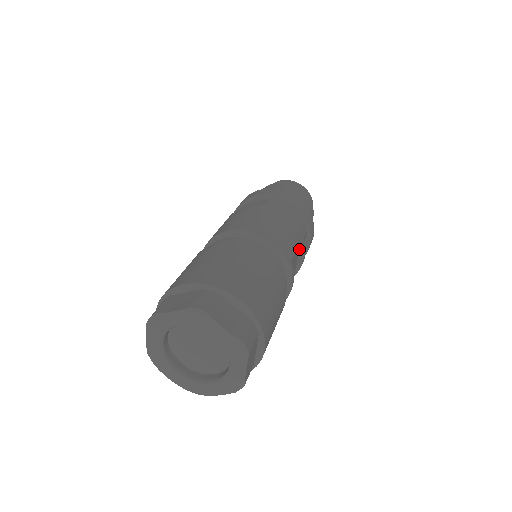
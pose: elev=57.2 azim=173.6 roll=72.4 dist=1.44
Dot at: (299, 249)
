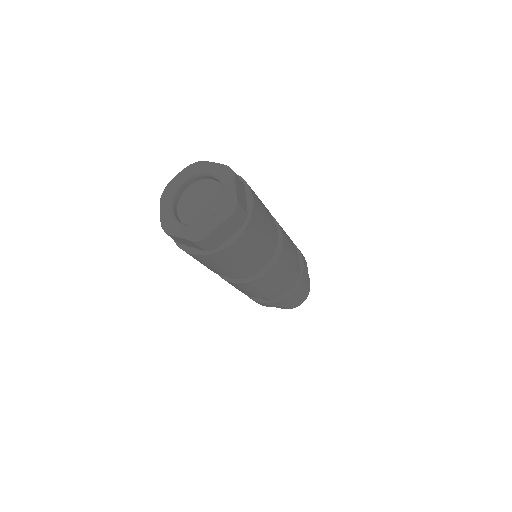
Dot at: (286, 276)
